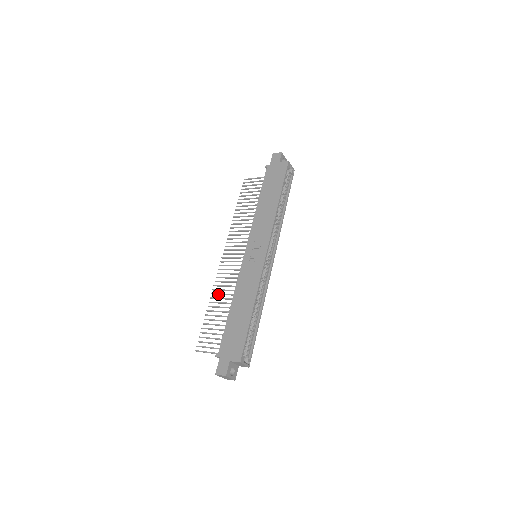
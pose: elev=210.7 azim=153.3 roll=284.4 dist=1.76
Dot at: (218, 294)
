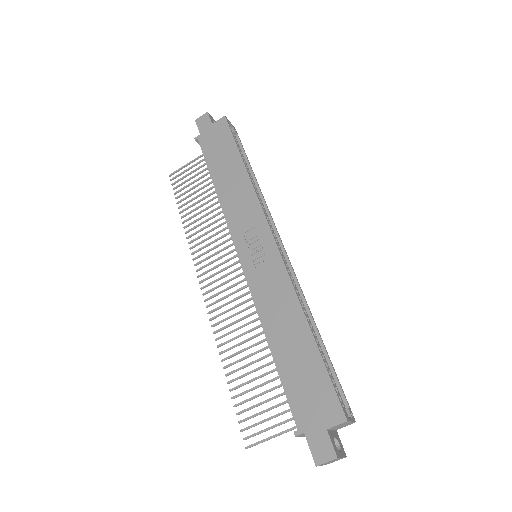
Dot at: (229, 341)
